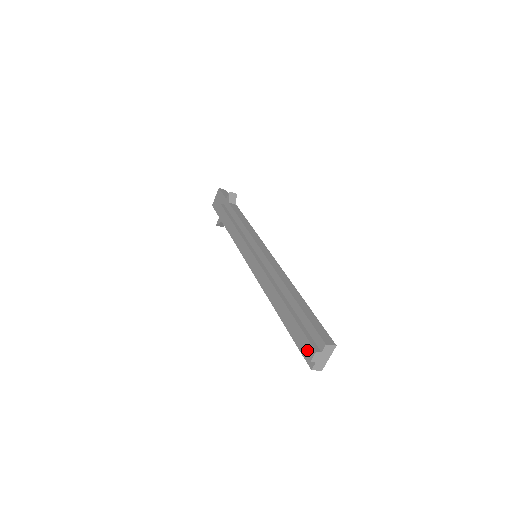
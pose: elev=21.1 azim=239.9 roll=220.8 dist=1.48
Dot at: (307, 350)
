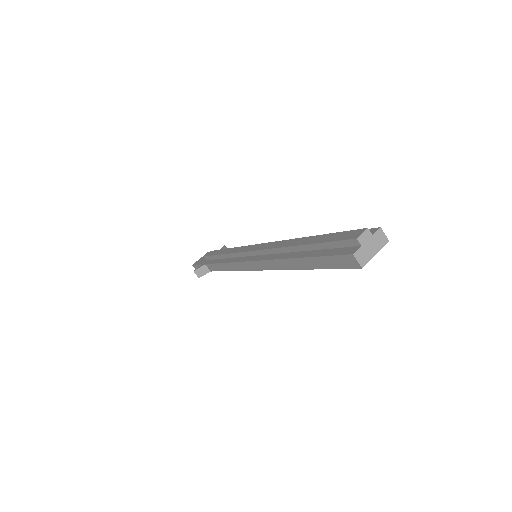
Dot at: (351, 235)
